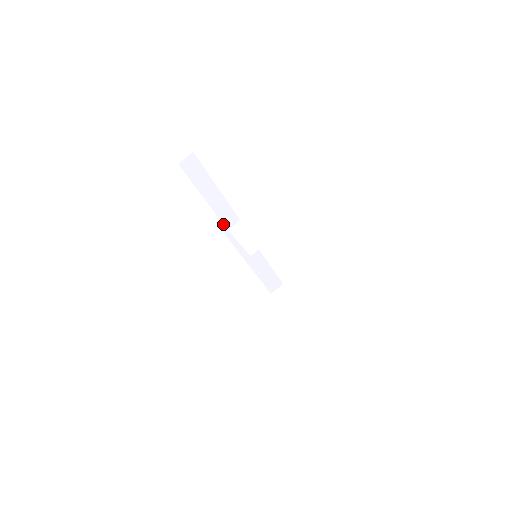
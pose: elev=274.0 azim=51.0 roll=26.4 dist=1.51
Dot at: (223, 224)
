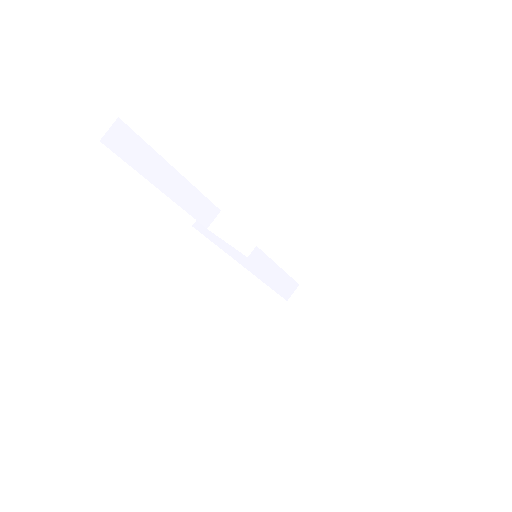
Dot at: (199, 223)
